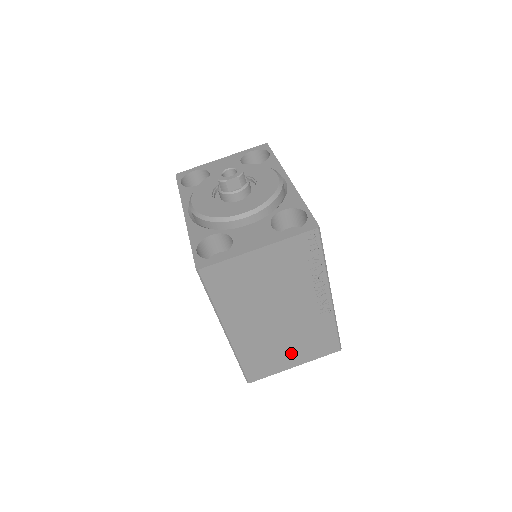
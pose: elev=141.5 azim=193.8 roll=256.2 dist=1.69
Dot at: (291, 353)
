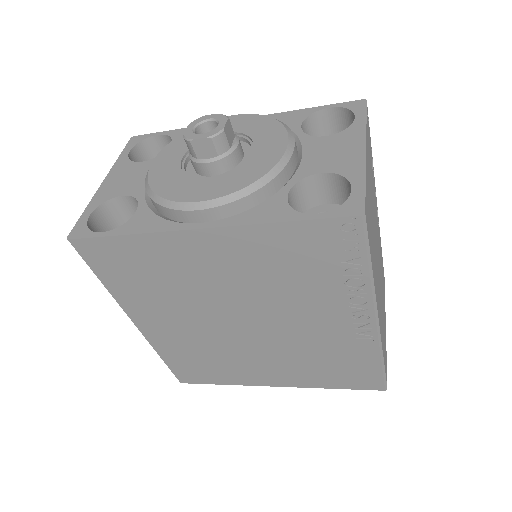
Dot at: occluded
